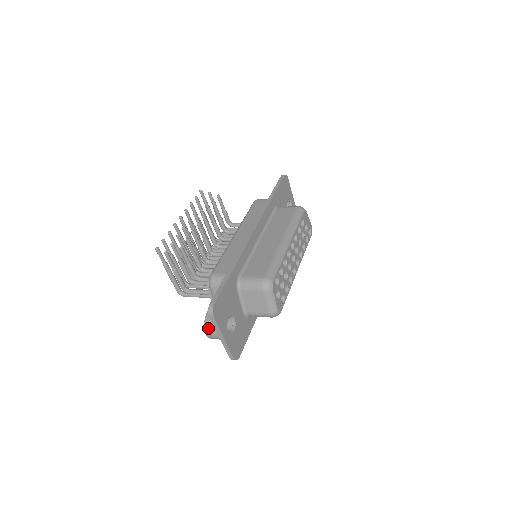
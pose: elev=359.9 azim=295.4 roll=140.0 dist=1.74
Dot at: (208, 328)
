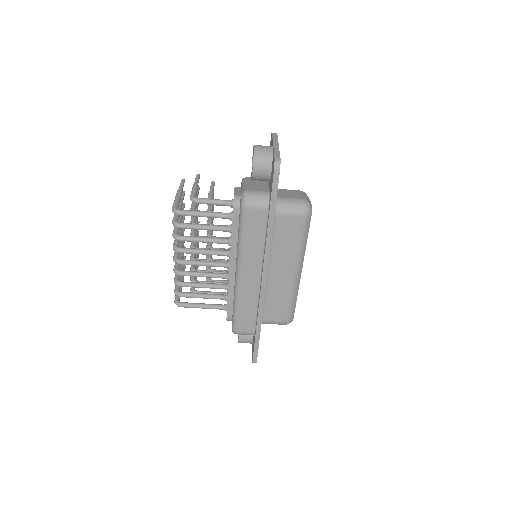
Dot at: (259, 145)
